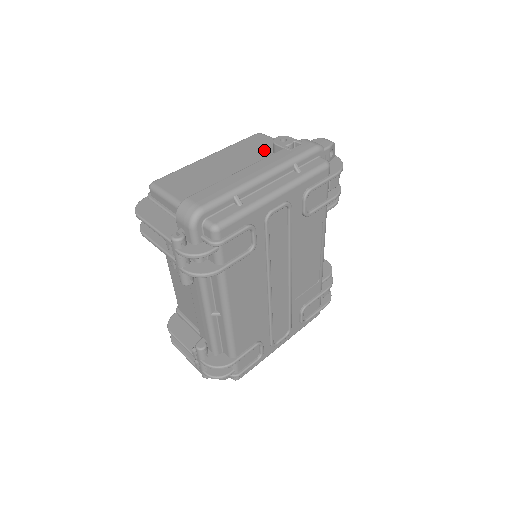
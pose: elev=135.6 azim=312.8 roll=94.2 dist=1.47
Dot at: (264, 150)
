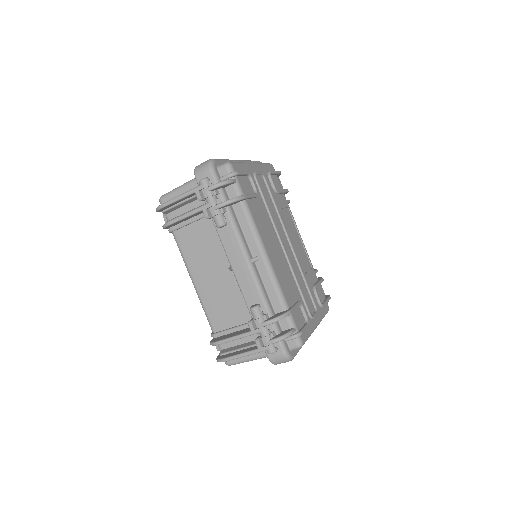
Dot at: occluded
